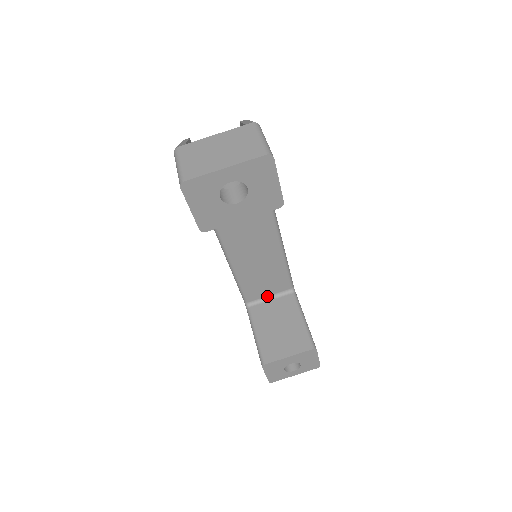
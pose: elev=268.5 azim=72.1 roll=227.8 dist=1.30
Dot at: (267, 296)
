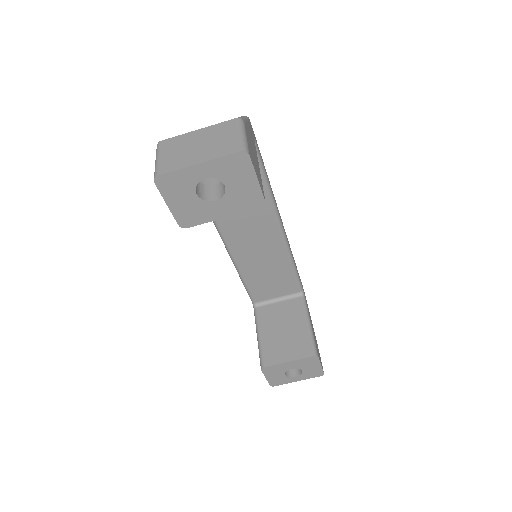
Dot at: (275, 298)
